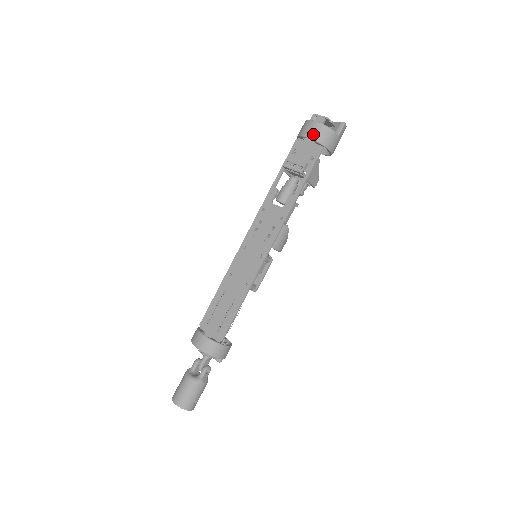
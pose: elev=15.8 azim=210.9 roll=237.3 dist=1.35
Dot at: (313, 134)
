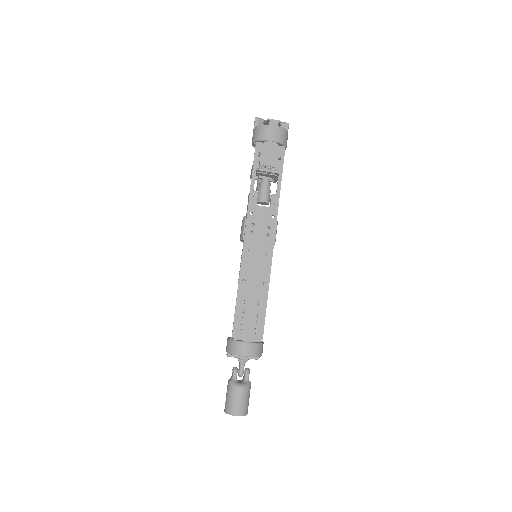
Dot at: (278, 137)
